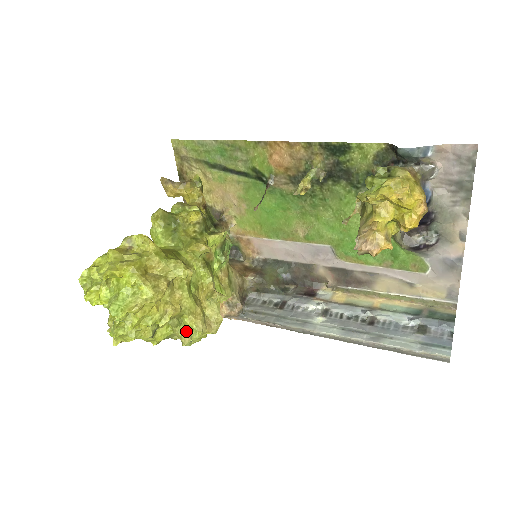
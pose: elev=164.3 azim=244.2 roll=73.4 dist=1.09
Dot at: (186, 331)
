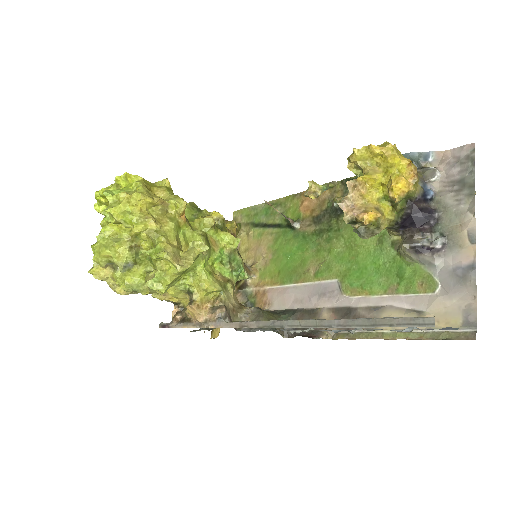
Dot at: (154, 252)
